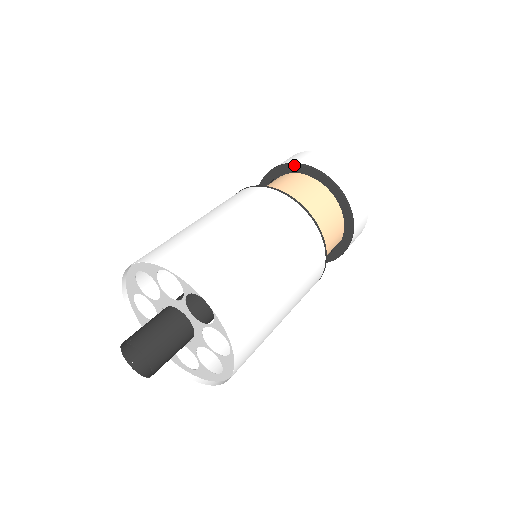
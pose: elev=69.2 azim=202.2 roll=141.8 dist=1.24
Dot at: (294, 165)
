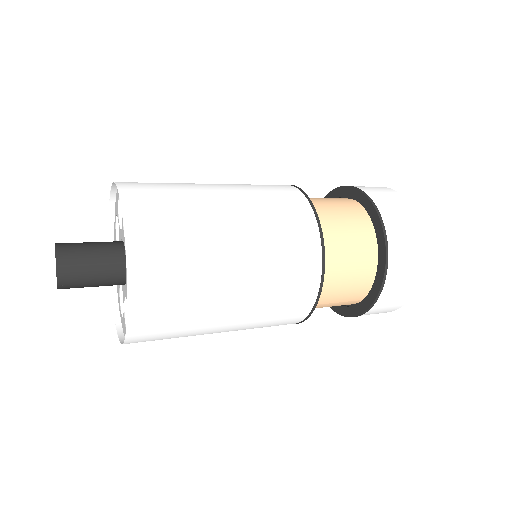
Dot at: (360, 193)
